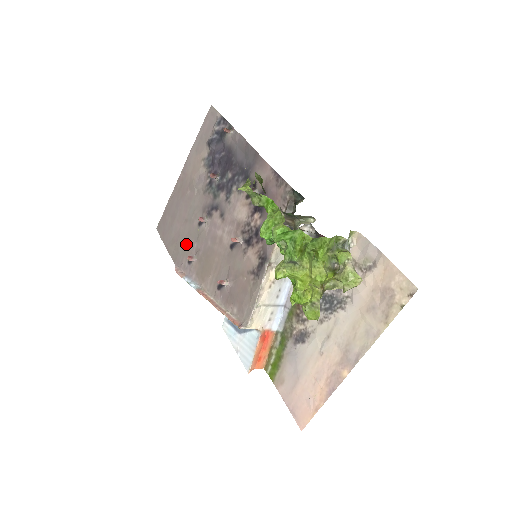
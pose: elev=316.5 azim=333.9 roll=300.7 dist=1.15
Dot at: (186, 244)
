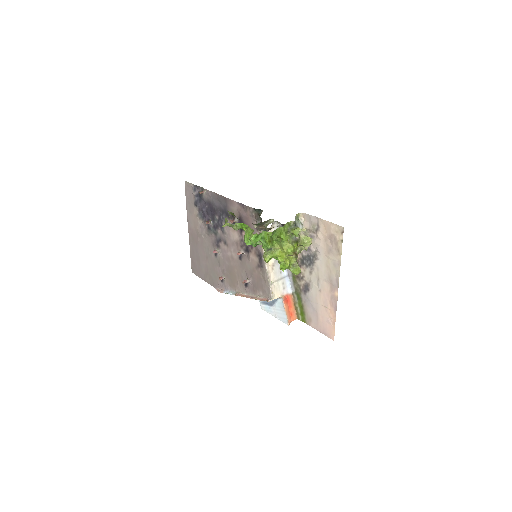
Dot at: (214, 271)
